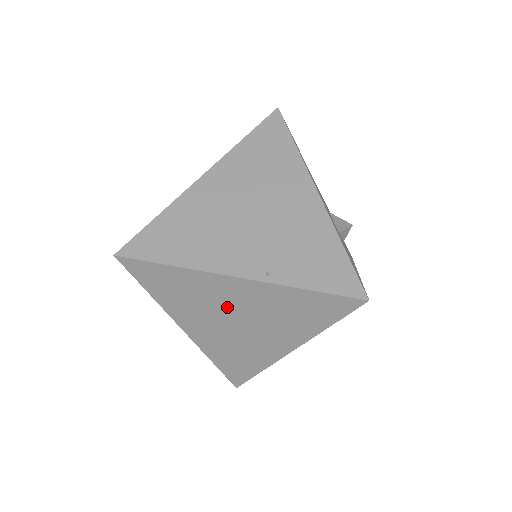
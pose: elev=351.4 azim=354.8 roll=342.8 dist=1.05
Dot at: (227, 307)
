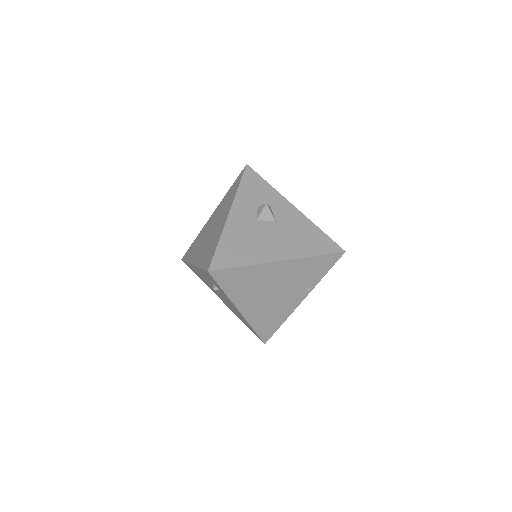
Dot at: occluded
